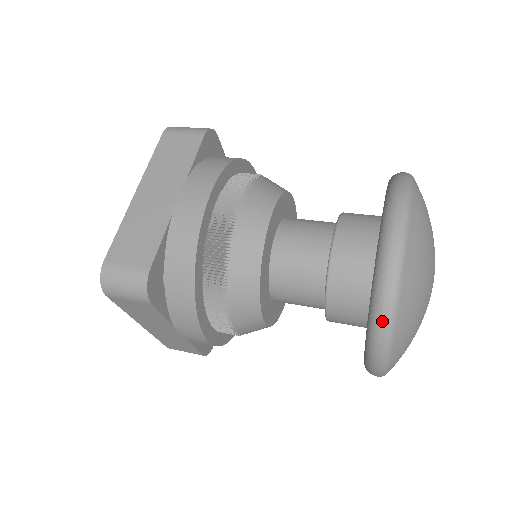
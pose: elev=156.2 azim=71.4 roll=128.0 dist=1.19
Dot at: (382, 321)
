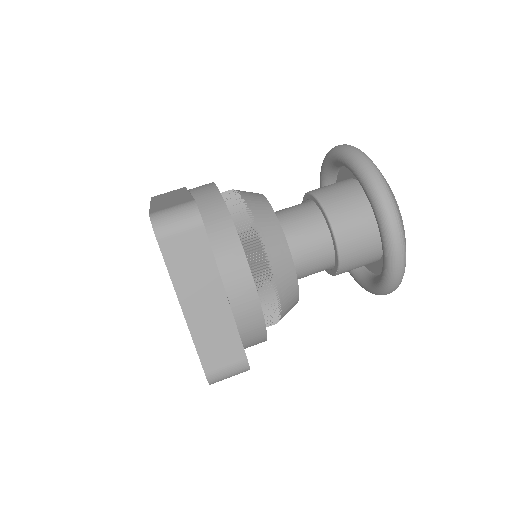
Dot at: (393, 290)
